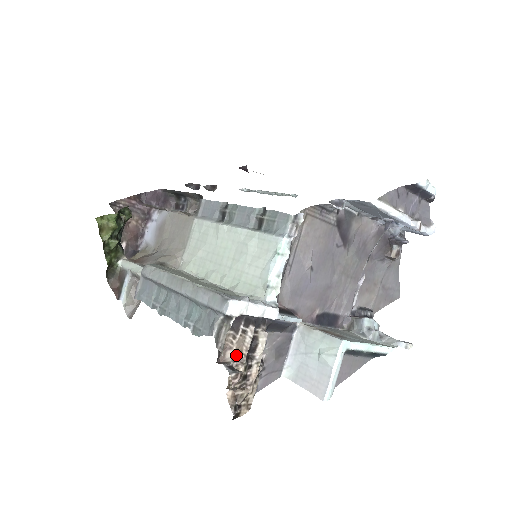
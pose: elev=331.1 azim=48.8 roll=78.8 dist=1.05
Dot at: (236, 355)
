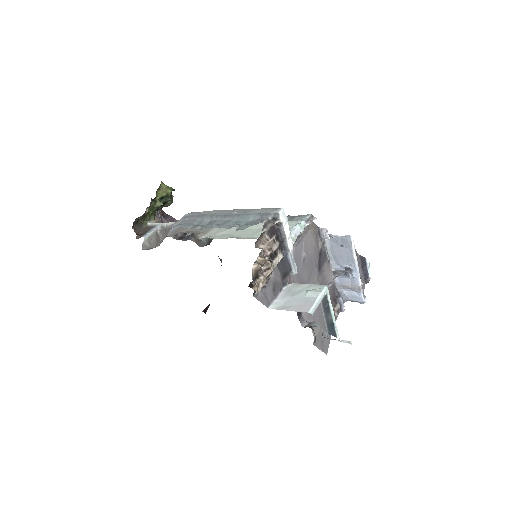
Dot at: (264, 251)
